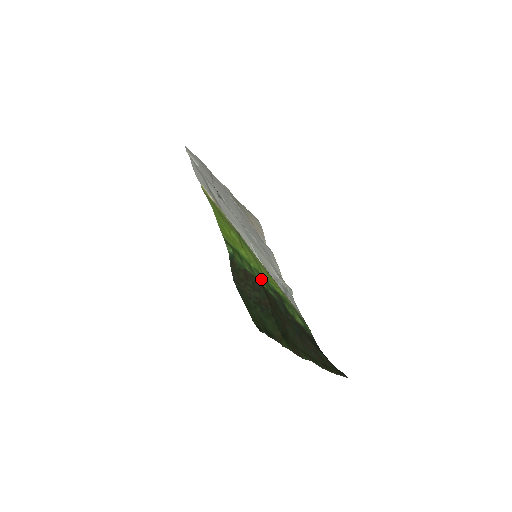
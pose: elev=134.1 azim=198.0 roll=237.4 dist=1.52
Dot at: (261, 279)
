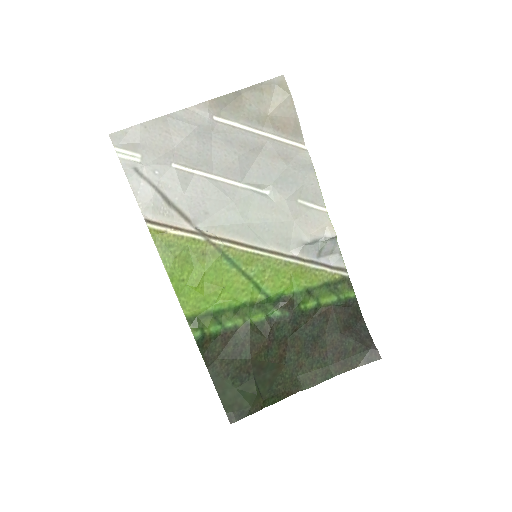
Dot at: (255, 309)
